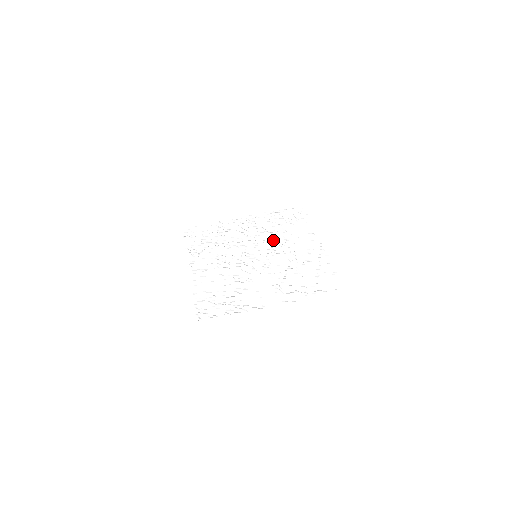
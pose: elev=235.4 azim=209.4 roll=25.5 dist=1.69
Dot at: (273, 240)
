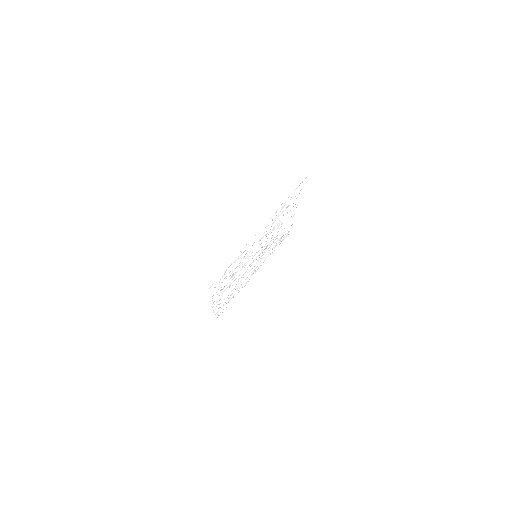
Dot at: (267, 246)
